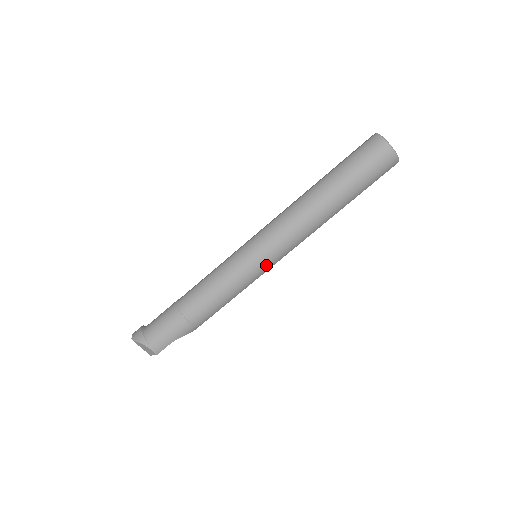
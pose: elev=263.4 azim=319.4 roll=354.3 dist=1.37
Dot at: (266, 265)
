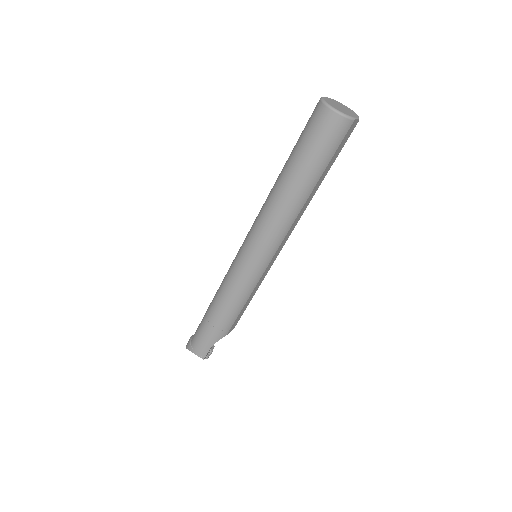
Dot at: (259, 264)
